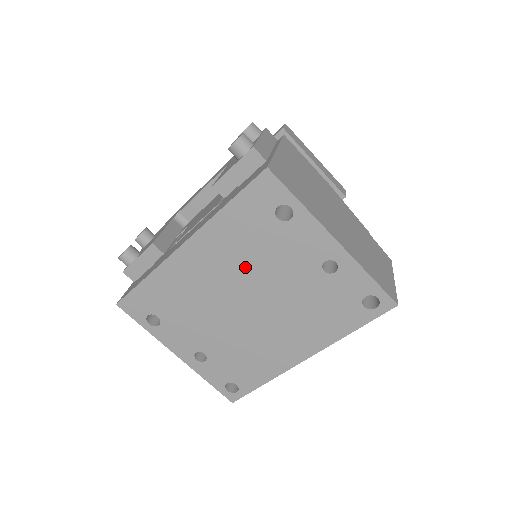
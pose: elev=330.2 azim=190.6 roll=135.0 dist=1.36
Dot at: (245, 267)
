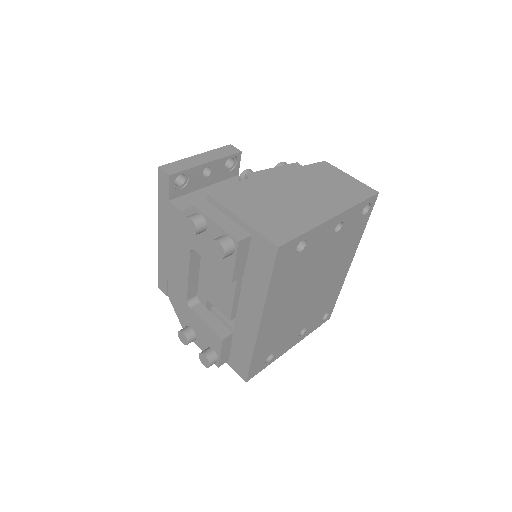
Dot at: (298, 285)
